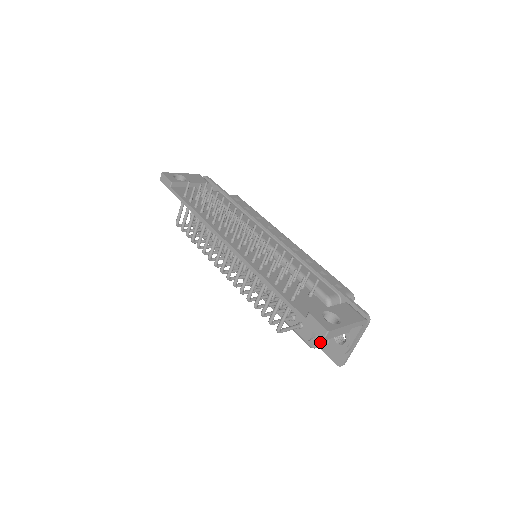
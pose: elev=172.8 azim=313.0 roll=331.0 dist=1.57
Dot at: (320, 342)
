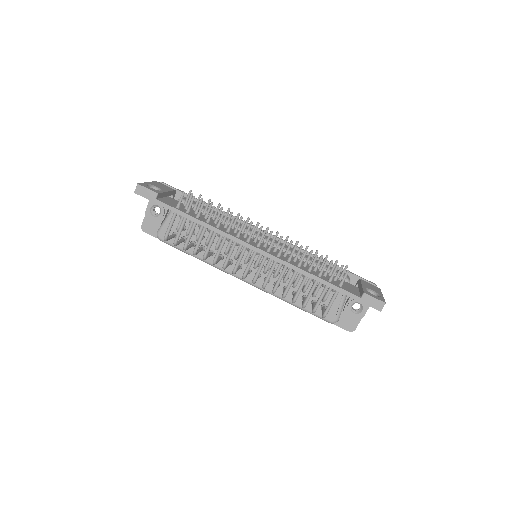
Dot at: occluded
